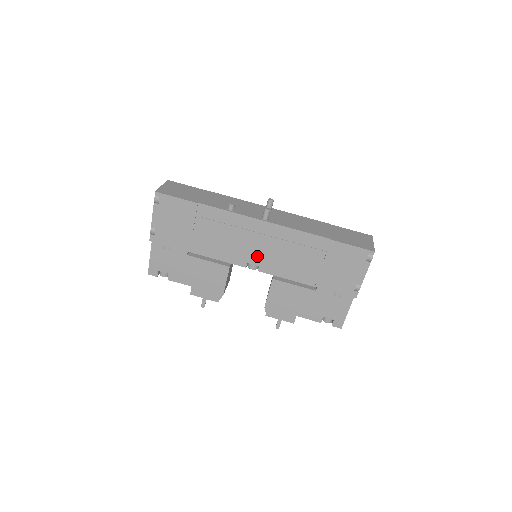
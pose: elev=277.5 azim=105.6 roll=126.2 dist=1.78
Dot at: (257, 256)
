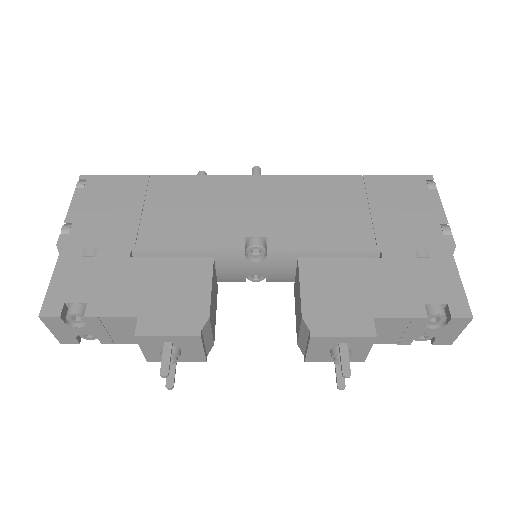
Dot at: (259, 223)
